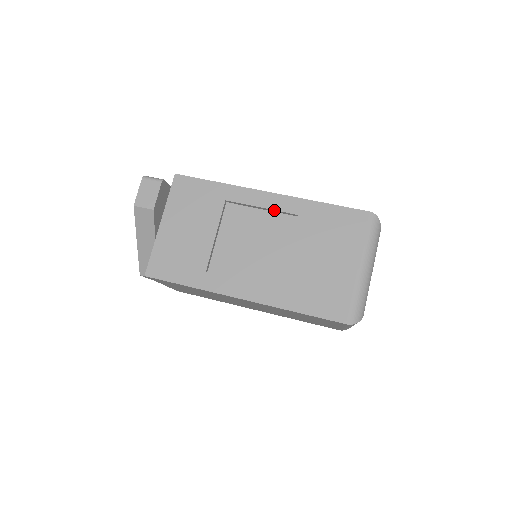
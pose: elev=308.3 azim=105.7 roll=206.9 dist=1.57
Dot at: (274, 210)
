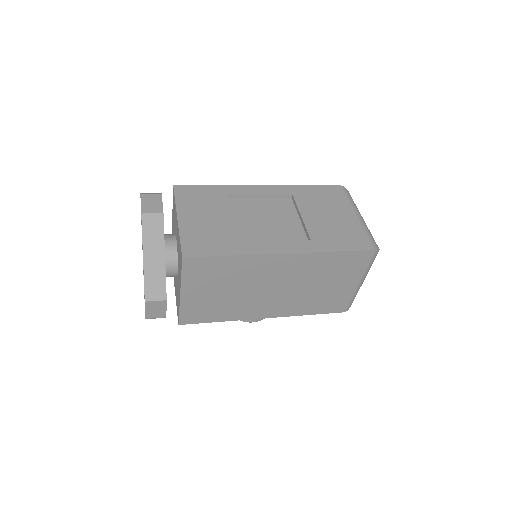
Dot at: (272, 195)
